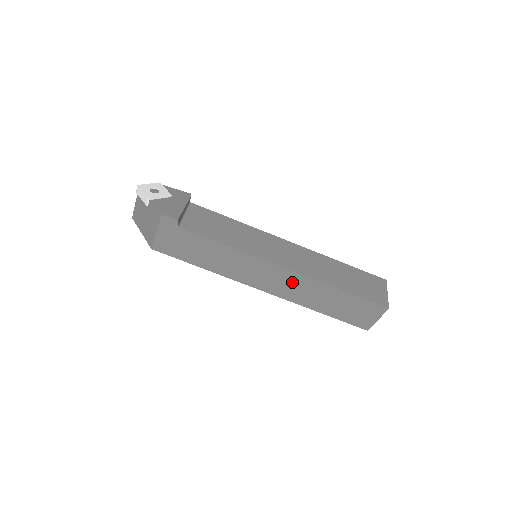
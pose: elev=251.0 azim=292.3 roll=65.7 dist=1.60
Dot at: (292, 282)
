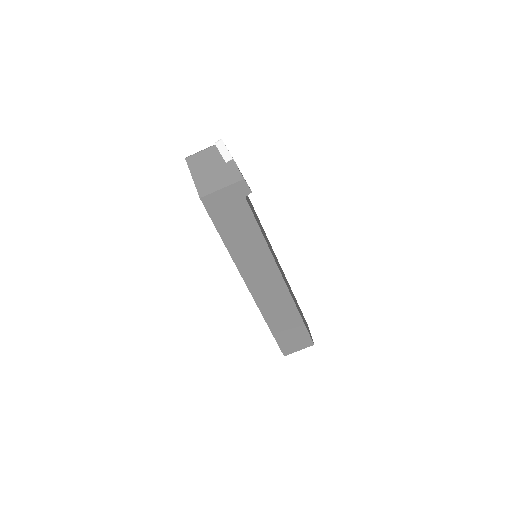
Dot at: (276, 292)
